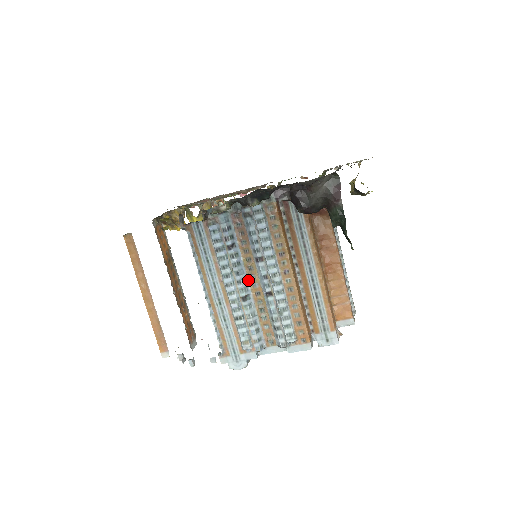
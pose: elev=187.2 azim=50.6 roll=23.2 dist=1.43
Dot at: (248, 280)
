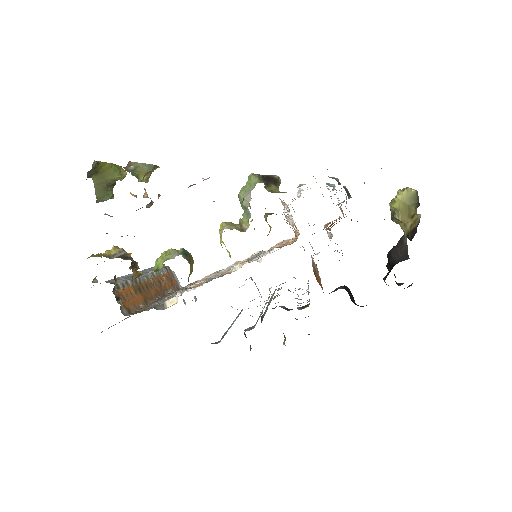
Dot at: occluded
